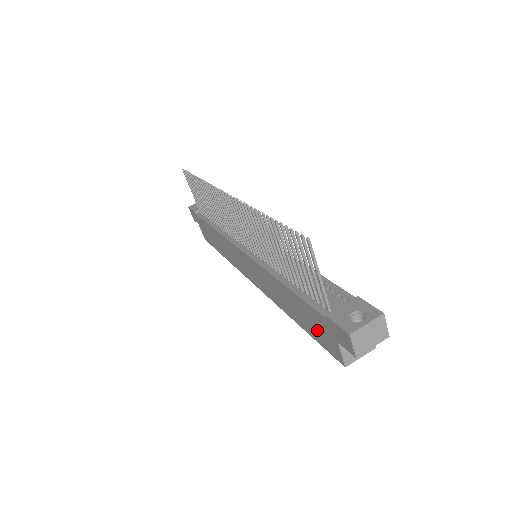
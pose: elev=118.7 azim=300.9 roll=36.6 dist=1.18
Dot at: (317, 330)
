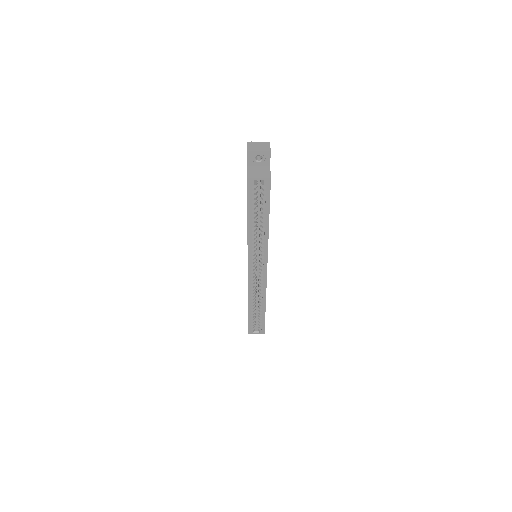
Dot at: occluded
